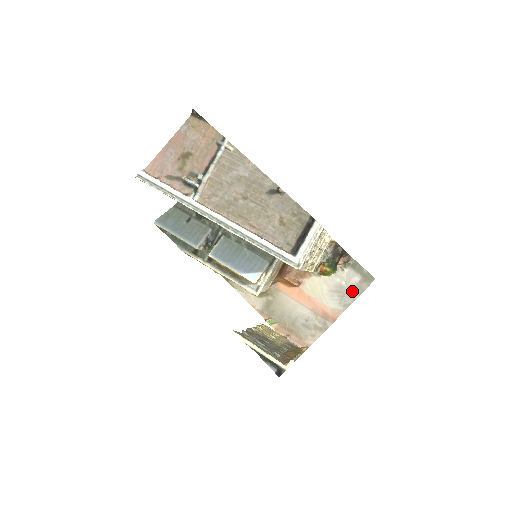
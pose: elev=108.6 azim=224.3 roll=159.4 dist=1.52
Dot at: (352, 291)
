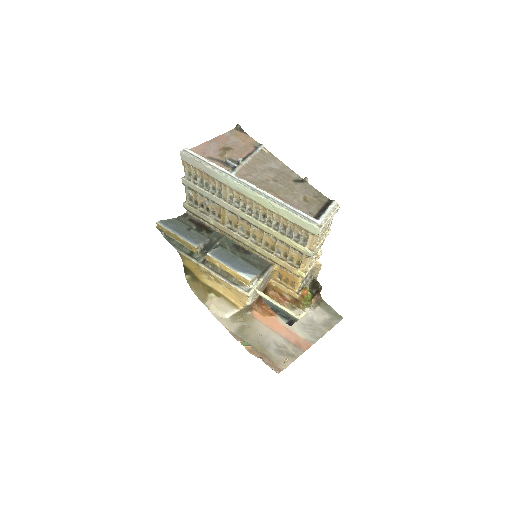
Dot at: (323, 326)
